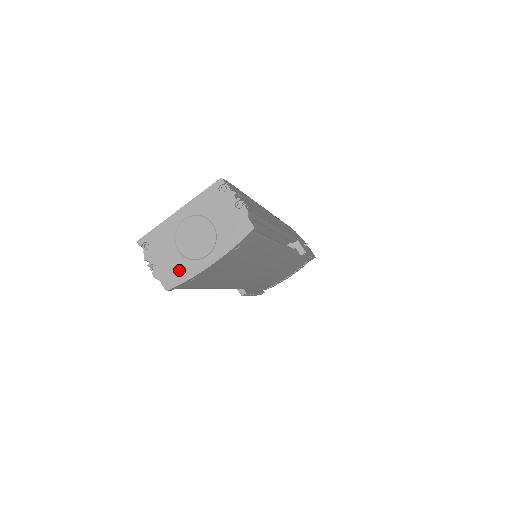
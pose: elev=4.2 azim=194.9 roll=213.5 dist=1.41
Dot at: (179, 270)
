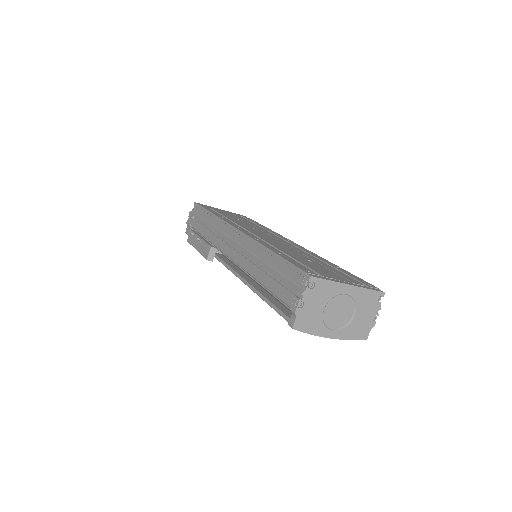
Dot at: (312, 323)
